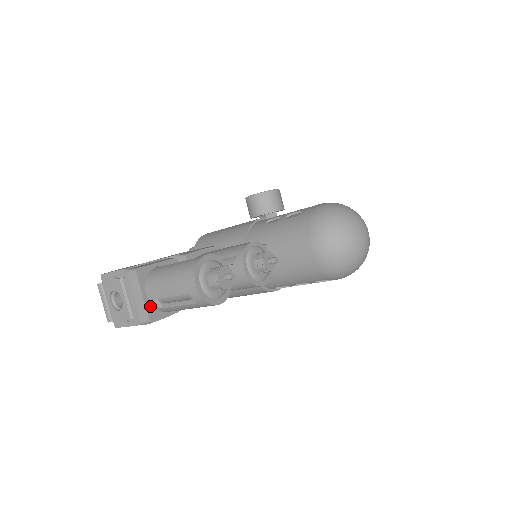
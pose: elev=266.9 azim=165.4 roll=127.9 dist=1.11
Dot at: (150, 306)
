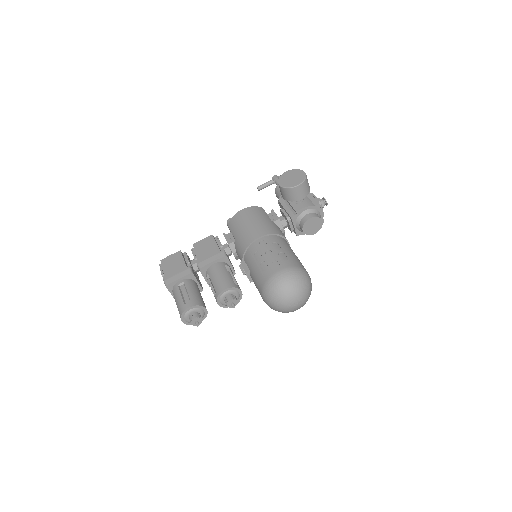
Dot at: occluded
